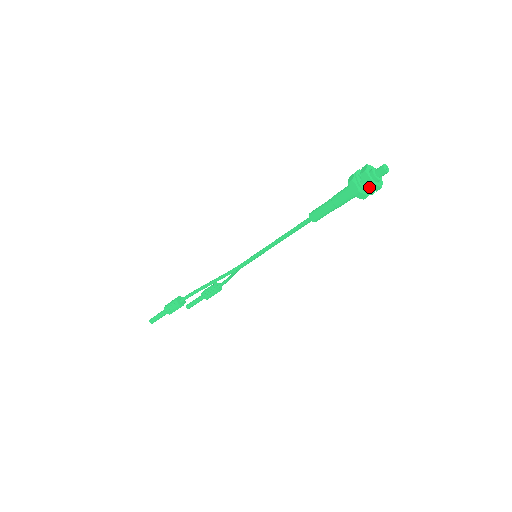
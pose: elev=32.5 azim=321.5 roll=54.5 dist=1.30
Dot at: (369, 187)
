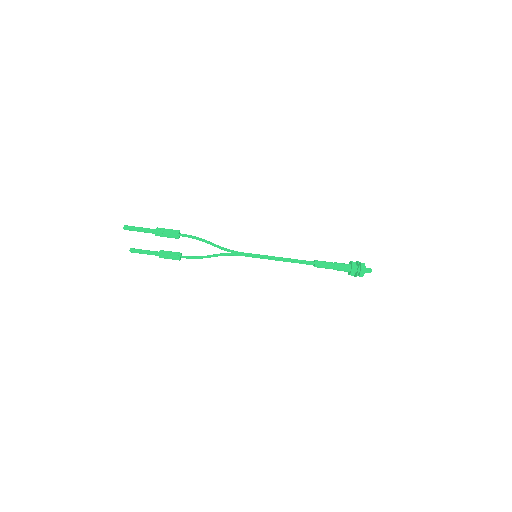
Dot at: (361, 271)
